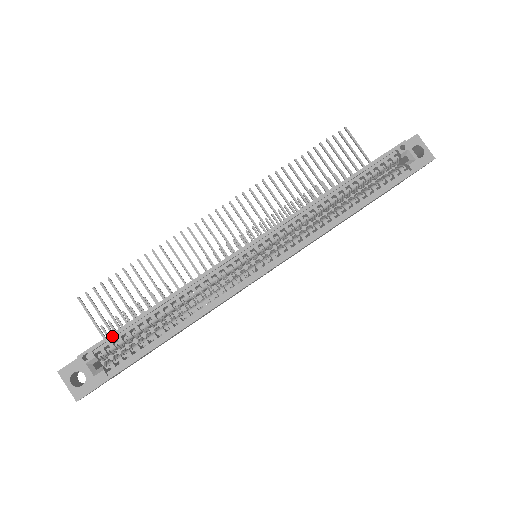
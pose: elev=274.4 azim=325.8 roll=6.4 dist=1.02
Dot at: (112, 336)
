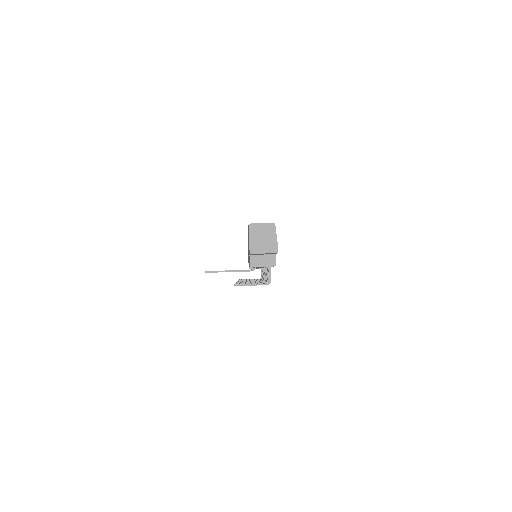
Dot at: occluded
